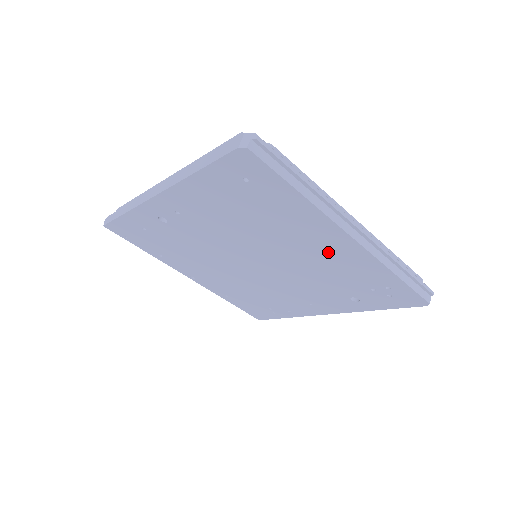
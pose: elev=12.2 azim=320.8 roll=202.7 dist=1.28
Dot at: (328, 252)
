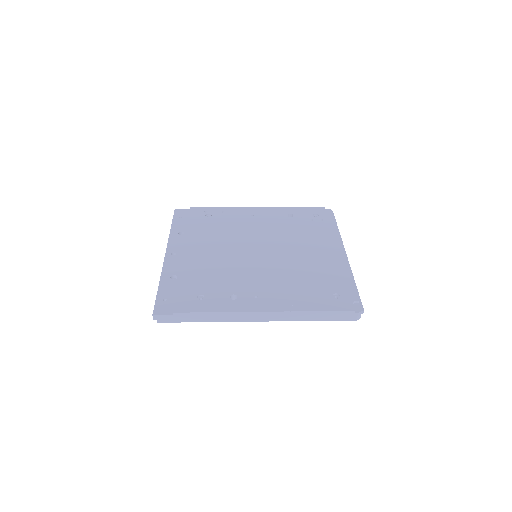
Dot at: occluded
